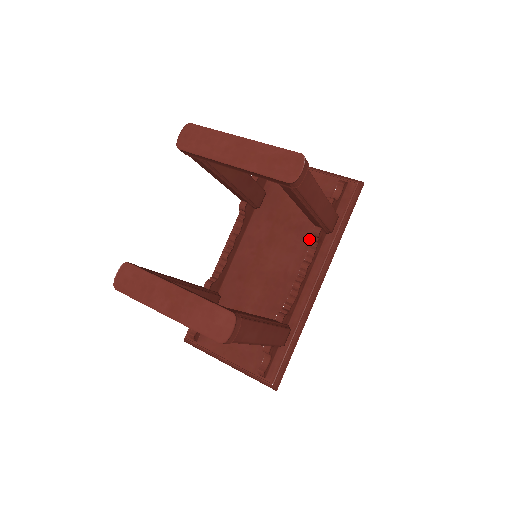
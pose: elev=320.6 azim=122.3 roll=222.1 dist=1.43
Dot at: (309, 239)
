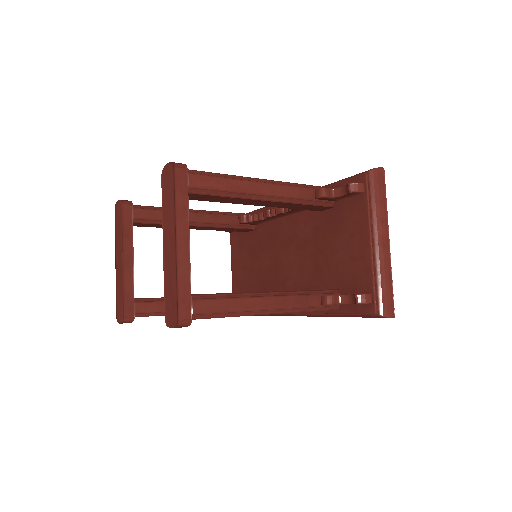
Dot at: (313, 287)
